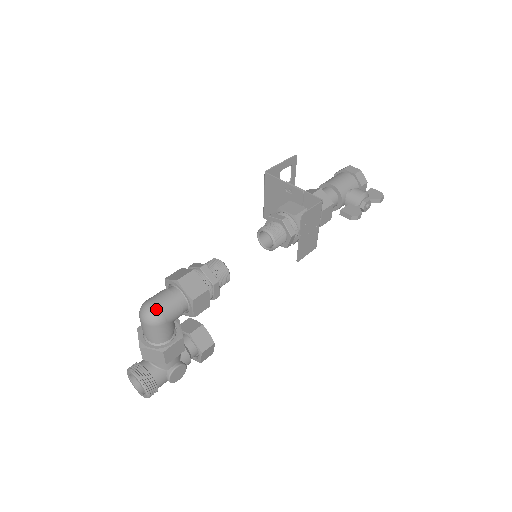
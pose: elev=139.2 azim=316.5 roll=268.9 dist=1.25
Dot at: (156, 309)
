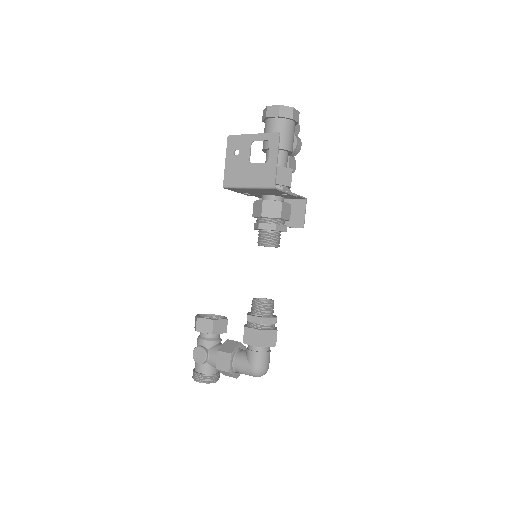
Dot at: occluded
